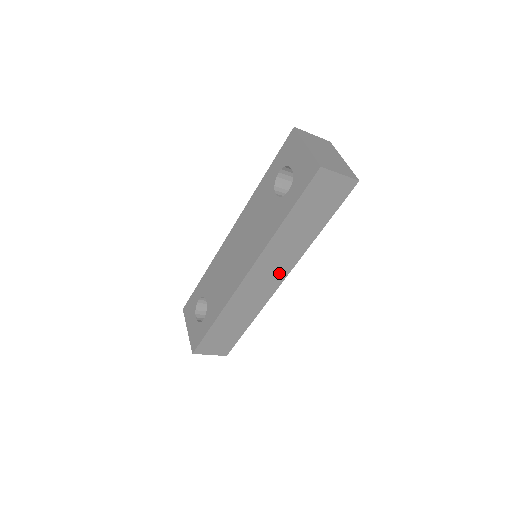
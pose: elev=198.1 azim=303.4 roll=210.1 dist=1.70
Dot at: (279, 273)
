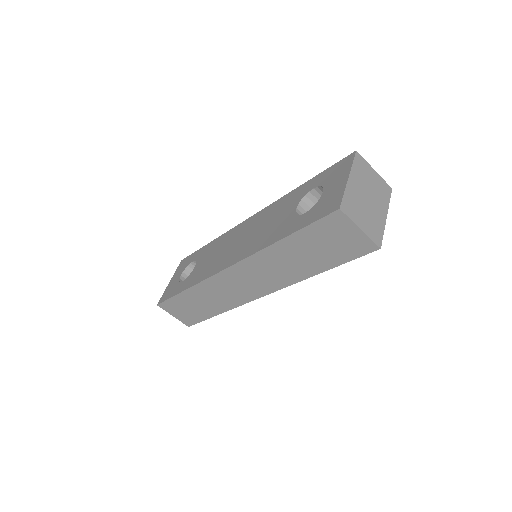
Dot at: (261, 286)
